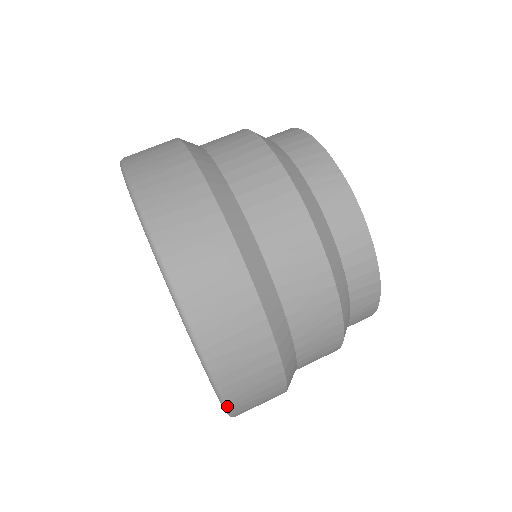
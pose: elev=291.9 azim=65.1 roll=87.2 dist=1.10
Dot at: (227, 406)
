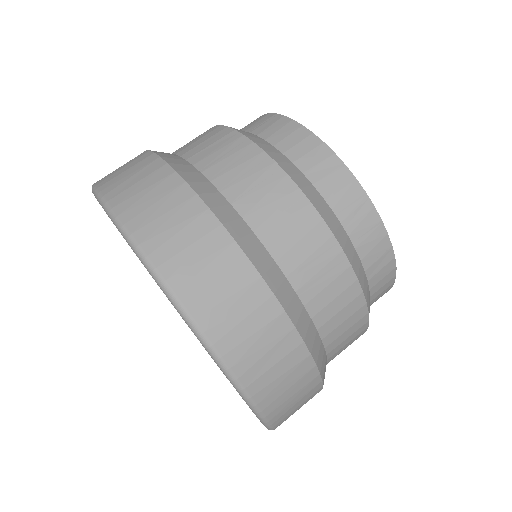
Dot at: (180, 305)
